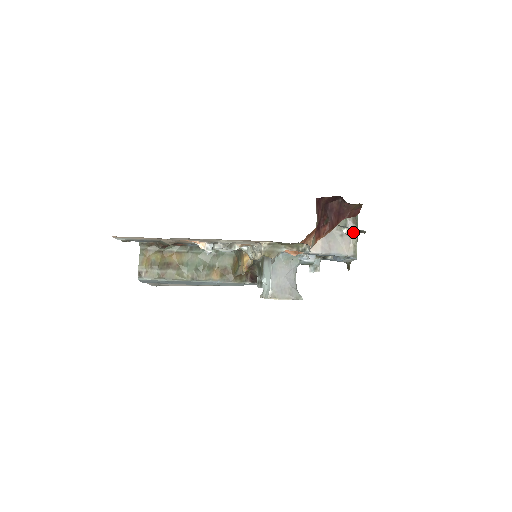
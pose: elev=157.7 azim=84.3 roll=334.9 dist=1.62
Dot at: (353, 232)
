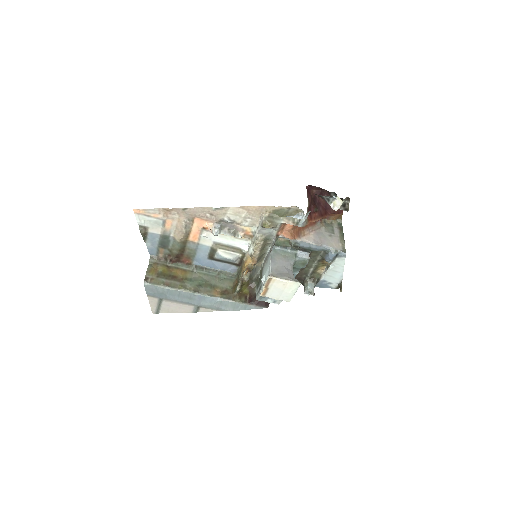
Dot at: (338, 199)
